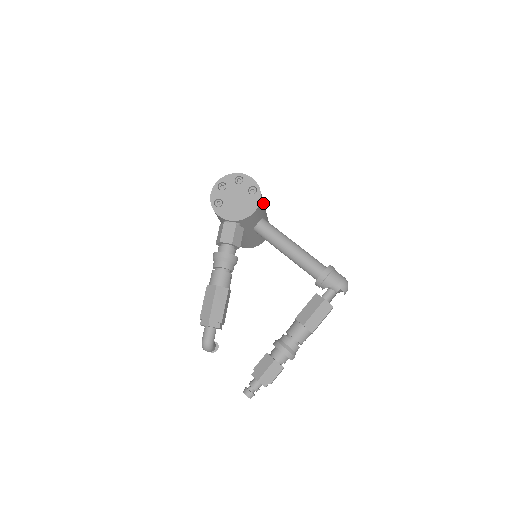
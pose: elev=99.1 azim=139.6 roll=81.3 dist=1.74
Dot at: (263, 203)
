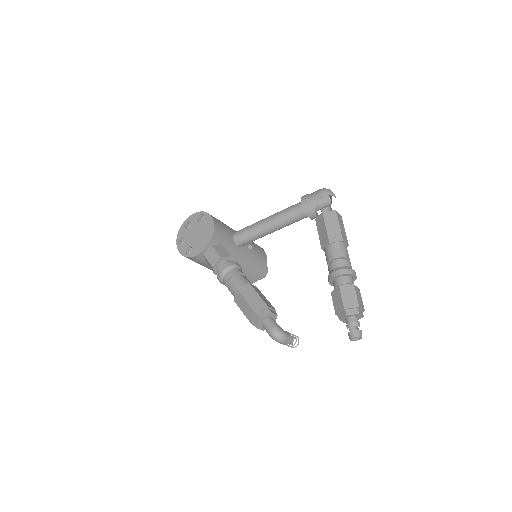
Dot at: occluded
